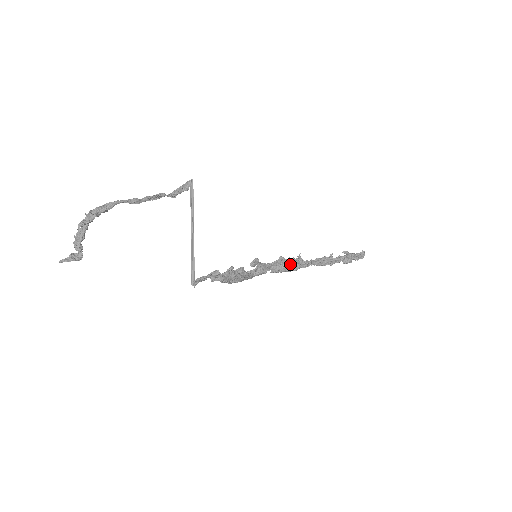
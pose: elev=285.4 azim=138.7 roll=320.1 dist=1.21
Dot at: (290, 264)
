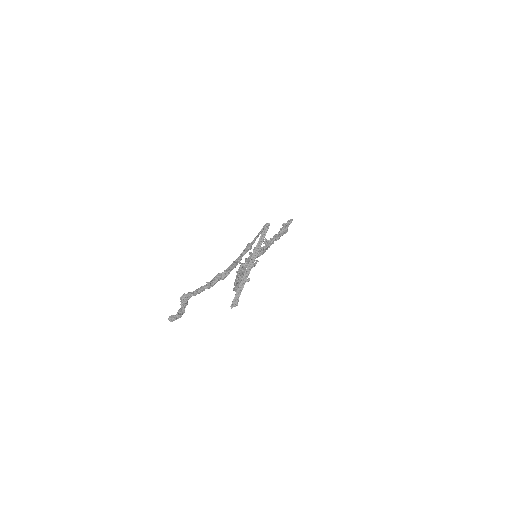
Dot at: occluded
